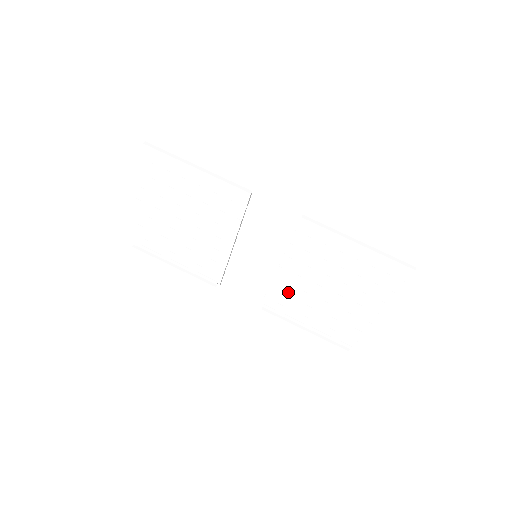
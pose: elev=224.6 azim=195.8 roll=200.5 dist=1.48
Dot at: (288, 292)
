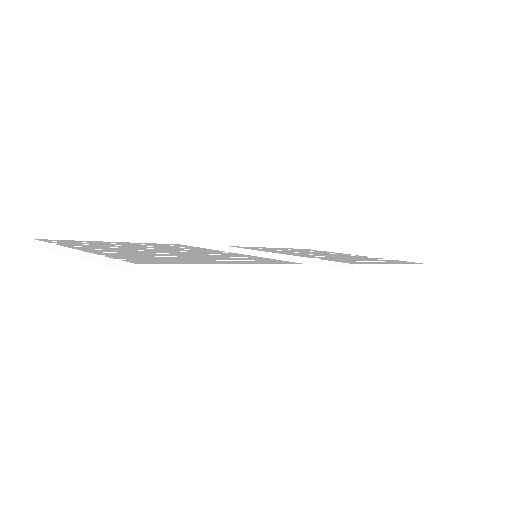
Dot at: occluded
